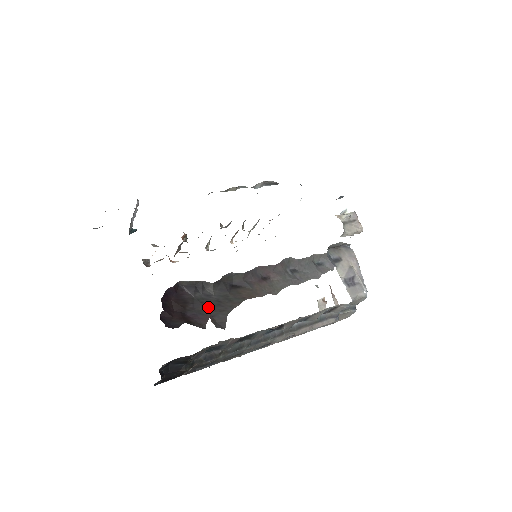
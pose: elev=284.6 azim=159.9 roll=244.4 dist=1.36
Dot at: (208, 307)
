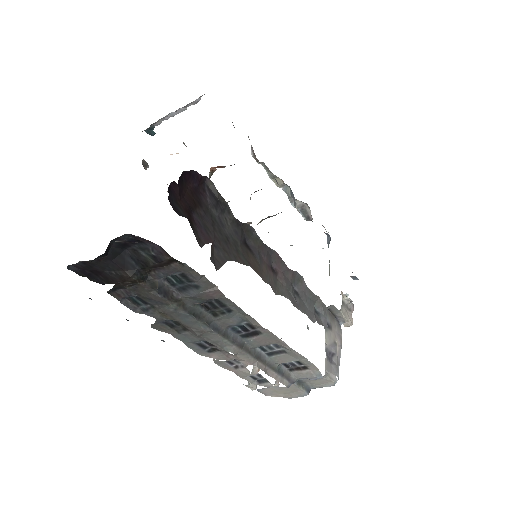
Dot at: (216, 232)
